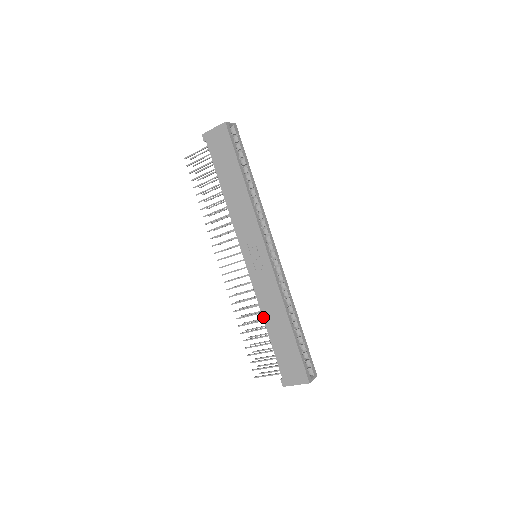
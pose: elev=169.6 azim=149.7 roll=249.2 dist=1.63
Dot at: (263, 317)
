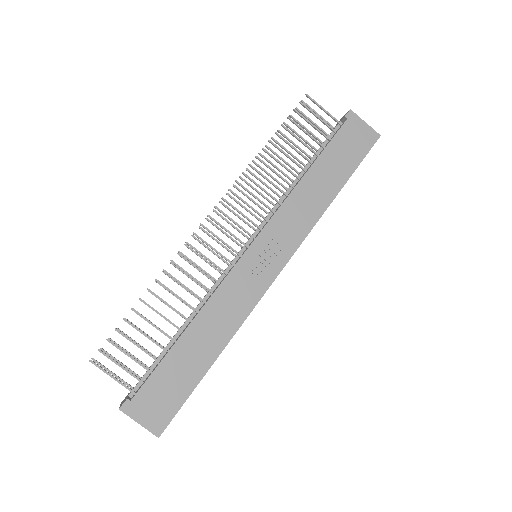
Dot at: (196, 317)
